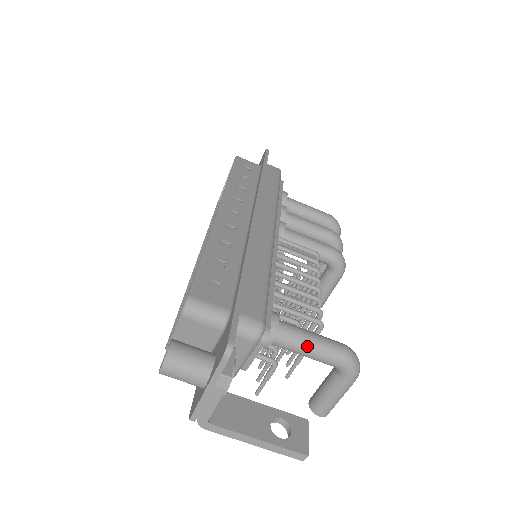
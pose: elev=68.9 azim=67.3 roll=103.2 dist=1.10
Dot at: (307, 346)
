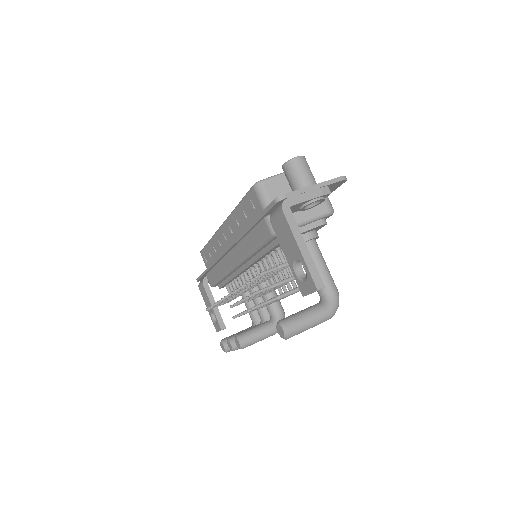
Dot at: (325, 263)
